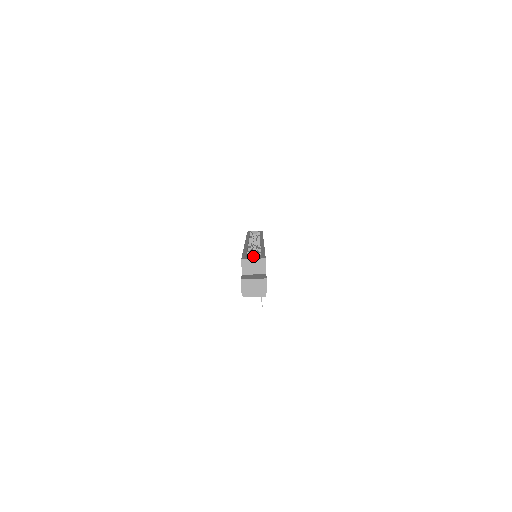
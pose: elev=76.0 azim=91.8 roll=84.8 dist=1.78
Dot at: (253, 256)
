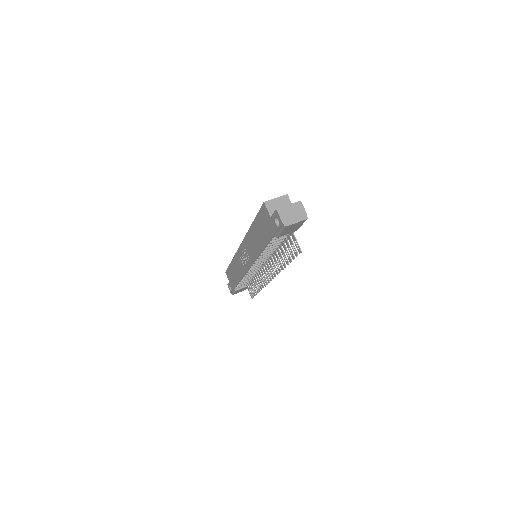
Dot at: occluded
